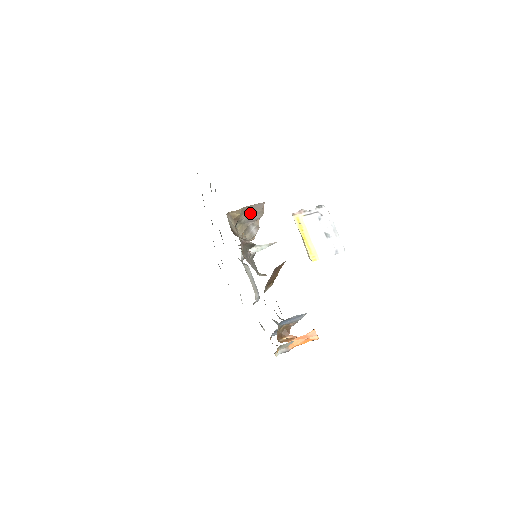
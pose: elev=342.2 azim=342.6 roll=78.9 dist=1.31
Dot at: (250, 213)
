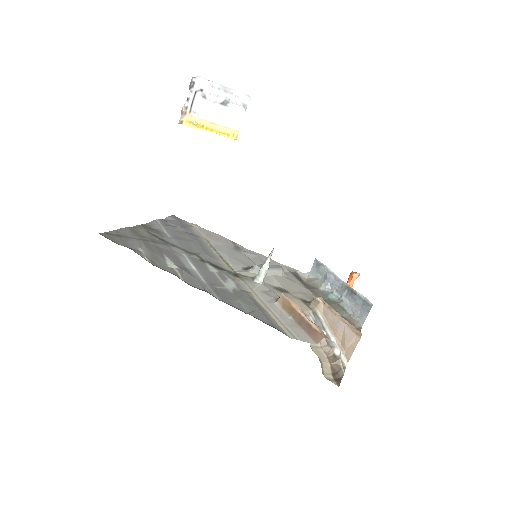
Dot at: occluded
